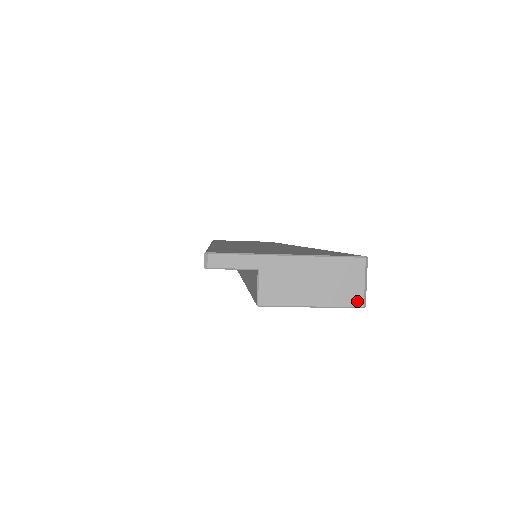
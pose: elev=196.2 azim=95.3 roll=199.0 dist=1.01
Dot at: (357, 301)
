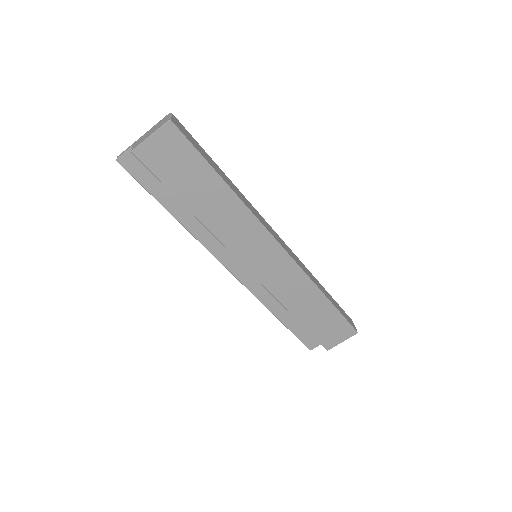
Dot at: (166, 121)
